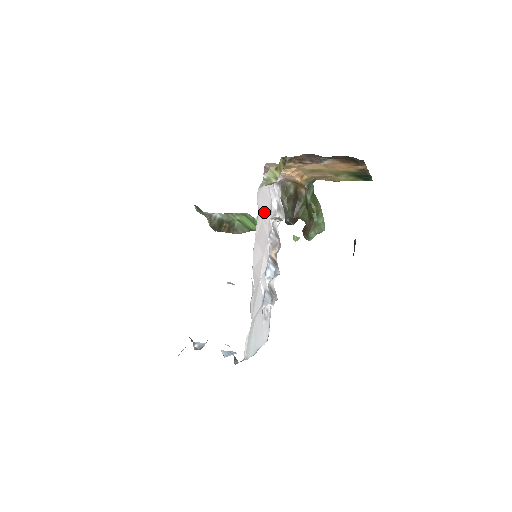
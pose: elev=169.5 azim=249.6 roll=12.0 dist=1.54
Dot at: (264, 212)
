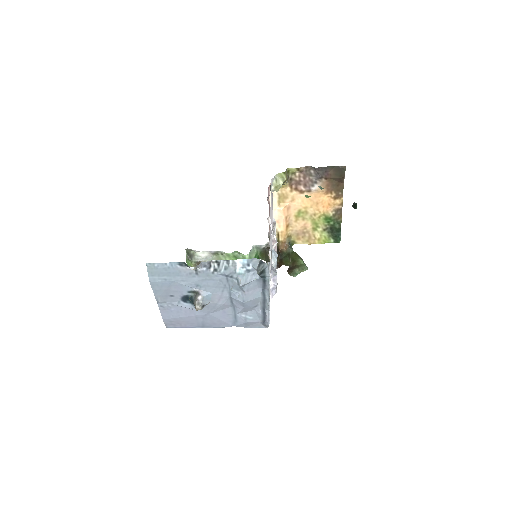
Dot at: occluded
